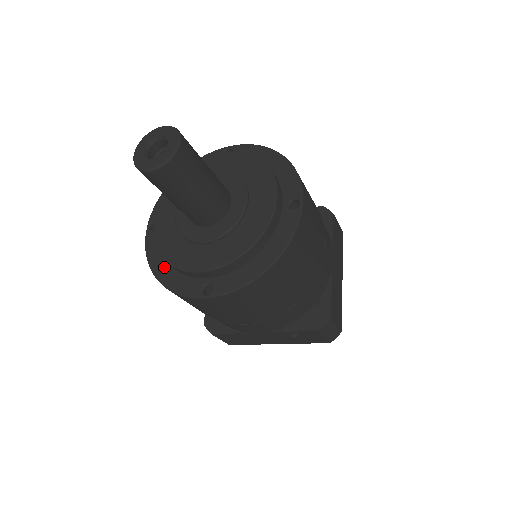
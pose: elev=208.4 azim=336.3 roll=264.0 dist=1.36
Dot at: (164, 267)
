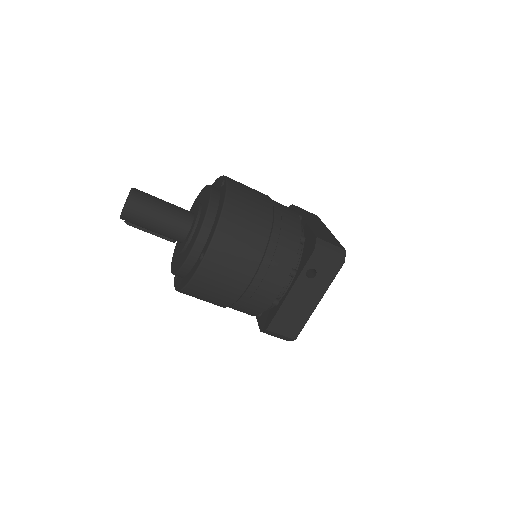
Dot at: (184, 280)
